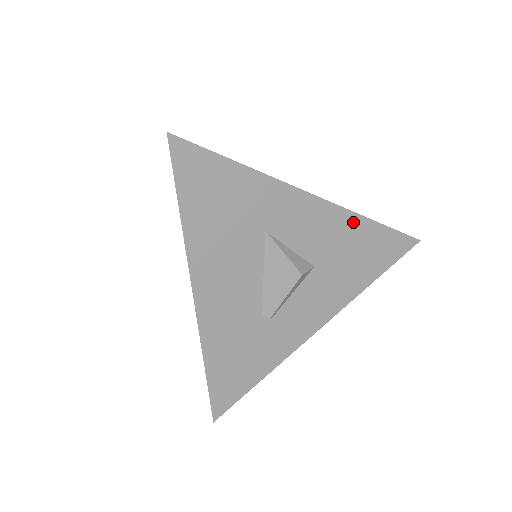
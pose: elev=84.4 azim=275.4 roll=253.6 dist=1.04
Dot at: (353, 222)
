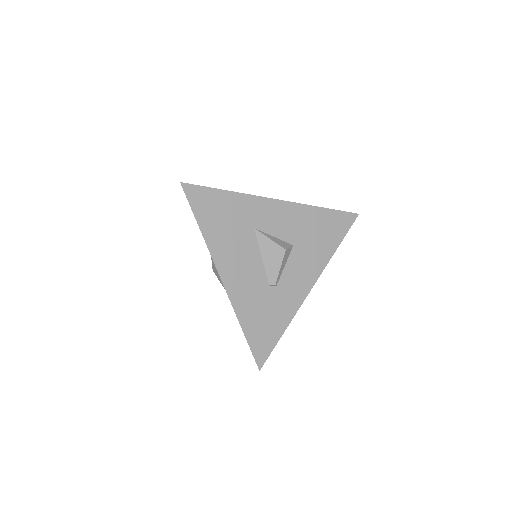
Dot at: (309, 211)
